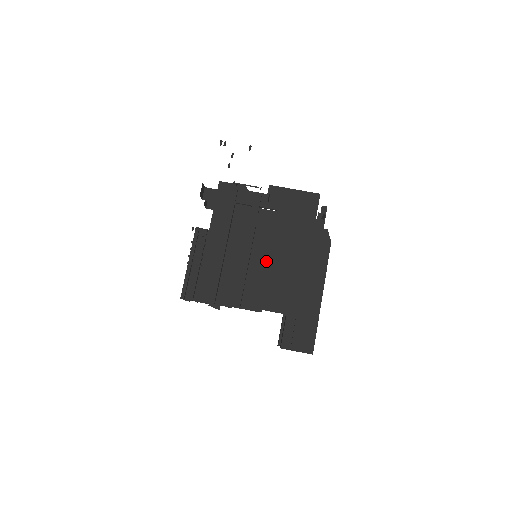
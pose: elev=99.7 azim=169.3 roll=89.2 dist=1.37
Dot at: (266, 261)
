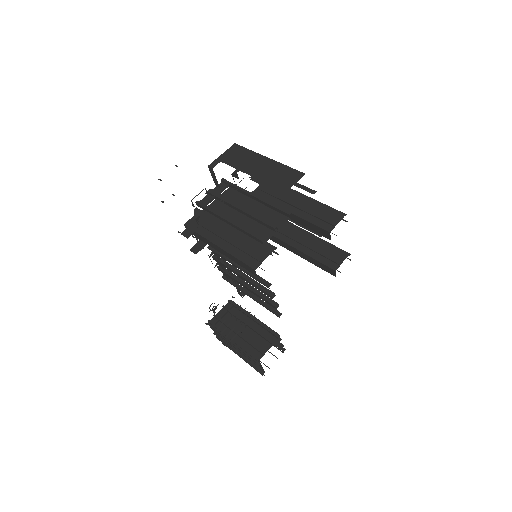
Dot at: (258, 203)
